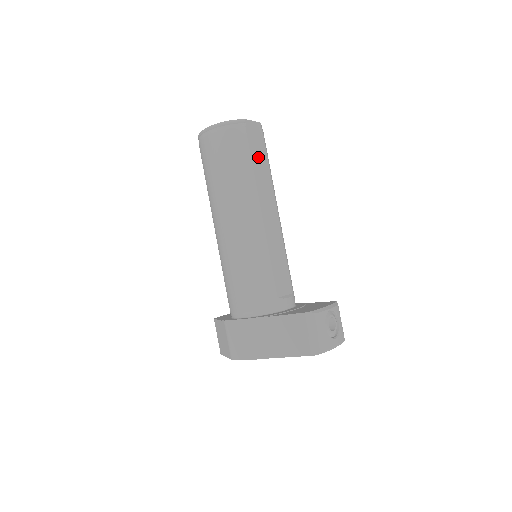
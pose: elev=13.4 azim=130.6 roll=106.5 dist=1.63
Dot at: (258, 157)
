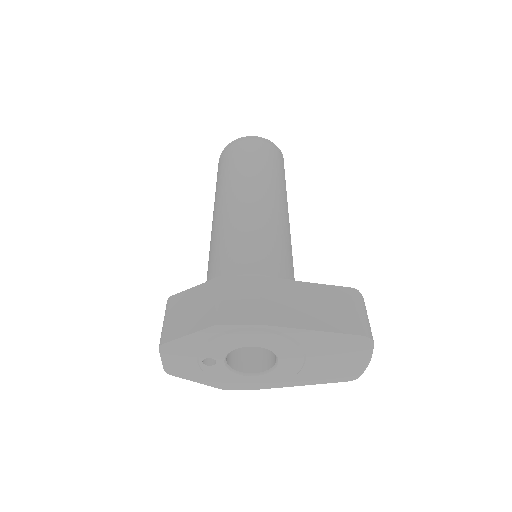
Dot at: occluded
